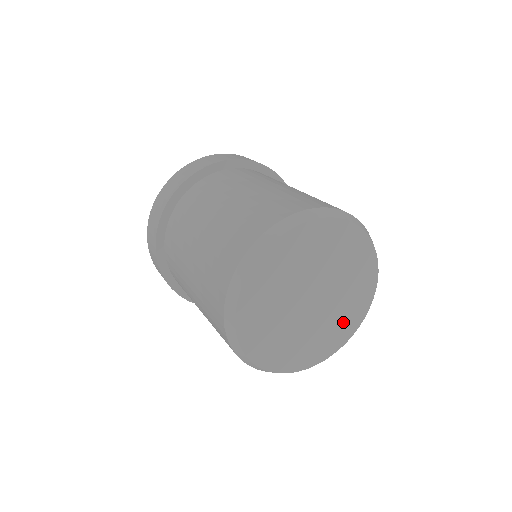
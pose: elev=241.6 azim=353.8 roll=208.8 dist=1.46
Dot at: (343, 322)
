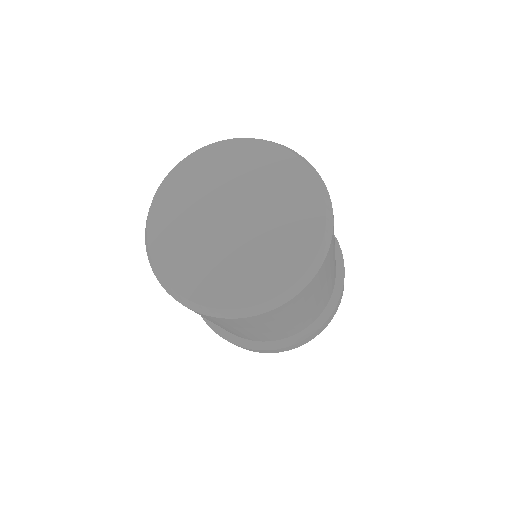
Dot at: (230, 280)
